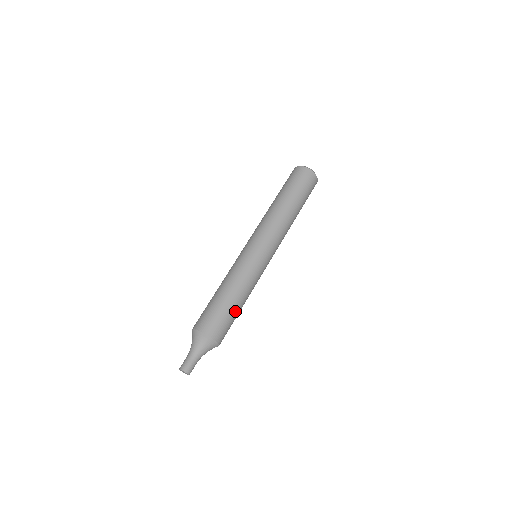
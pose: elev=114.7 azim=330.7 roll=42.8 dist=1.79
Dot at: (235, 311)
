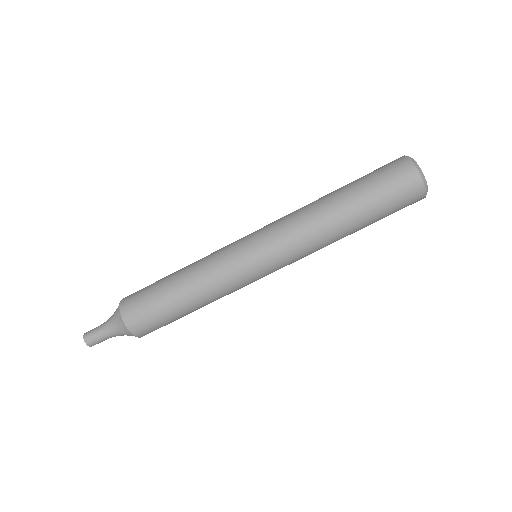
Dot at: occluded
